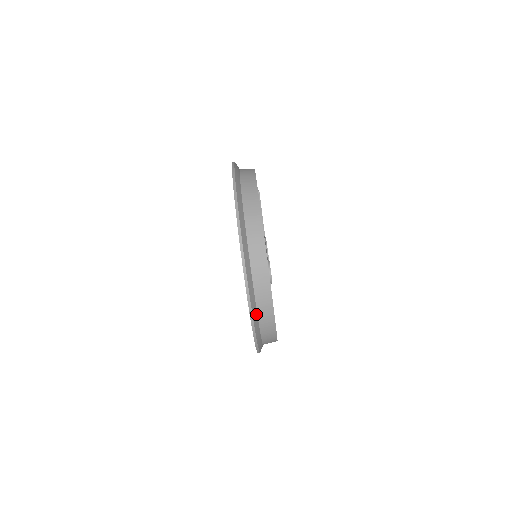
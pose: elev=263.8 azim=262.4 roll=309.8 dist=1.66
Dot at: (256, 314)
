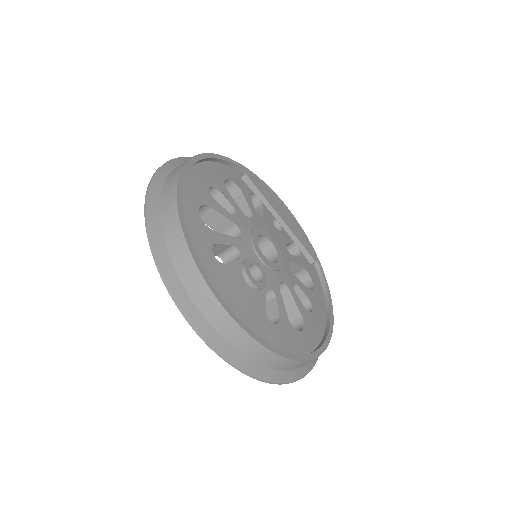
Dot at: (223, 342)
